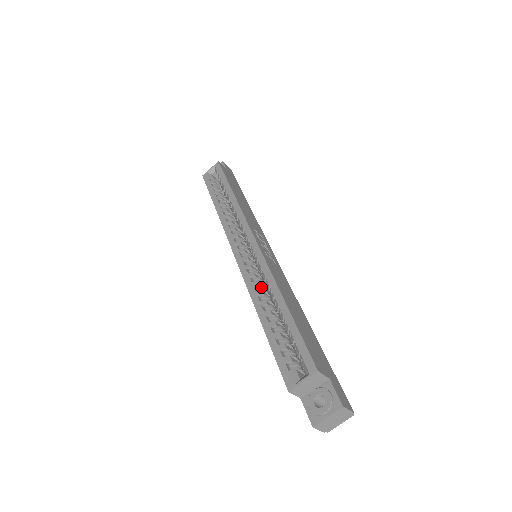
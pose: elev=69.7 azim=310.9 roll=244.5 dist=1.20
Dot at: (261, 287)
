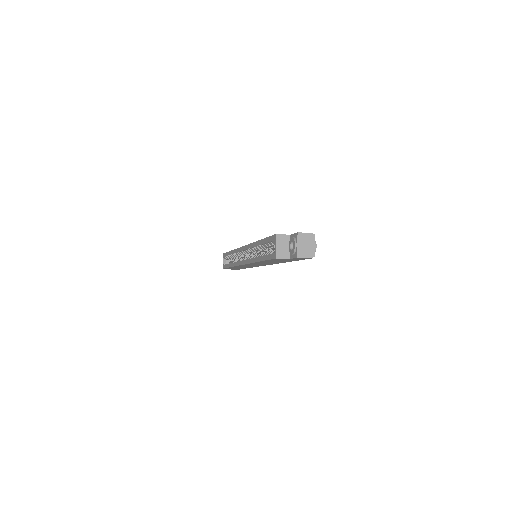
Dot at: occluded
